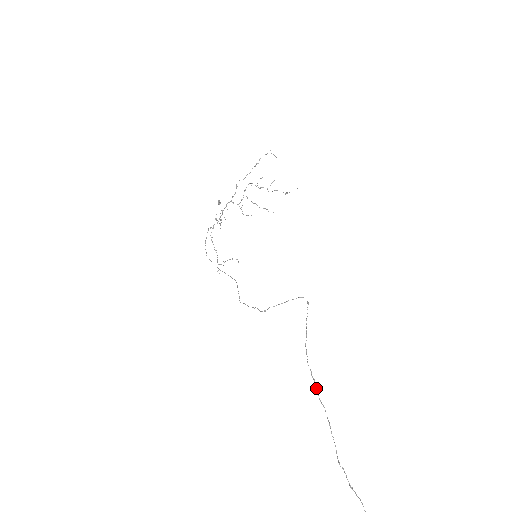
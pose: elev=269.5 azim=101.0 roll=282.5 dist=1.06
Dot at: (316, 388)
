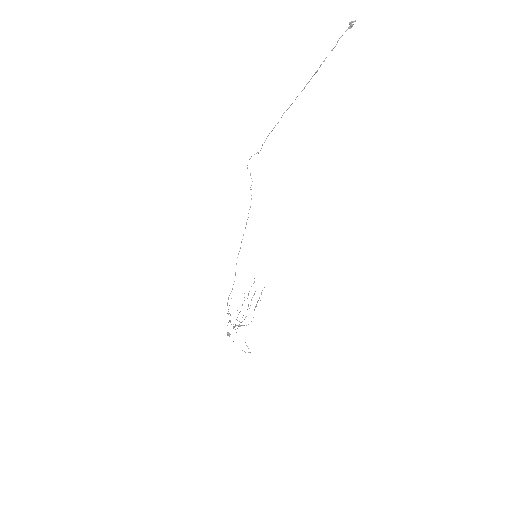
Dot at: occluded
